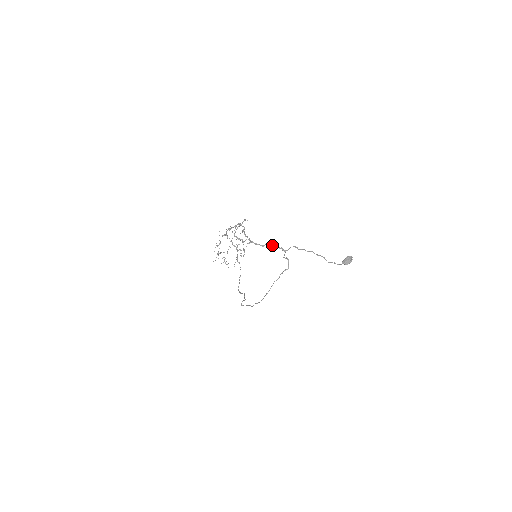
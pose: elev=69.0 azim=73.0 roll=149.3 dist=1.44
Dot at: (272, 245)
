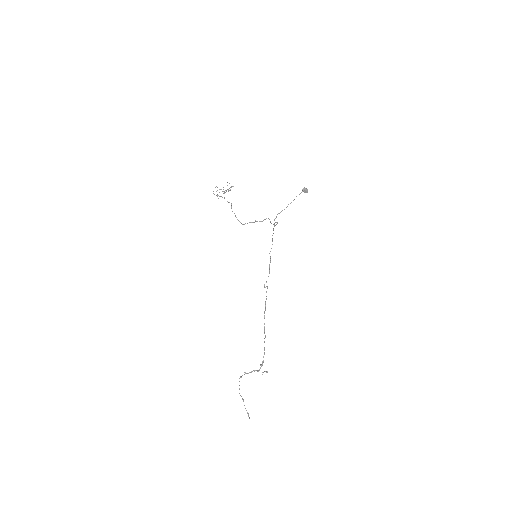
Dot at: occluded
